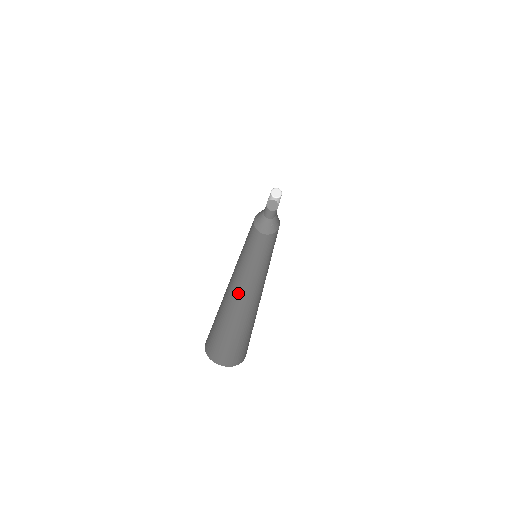
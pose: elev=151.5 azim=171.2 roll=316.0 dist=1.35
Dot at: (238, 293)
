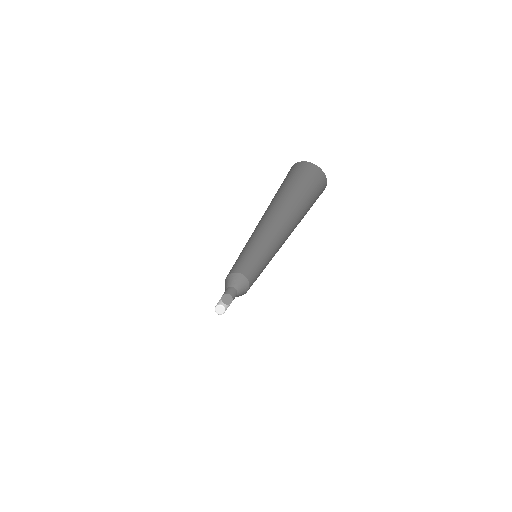
Dot at: occluded
